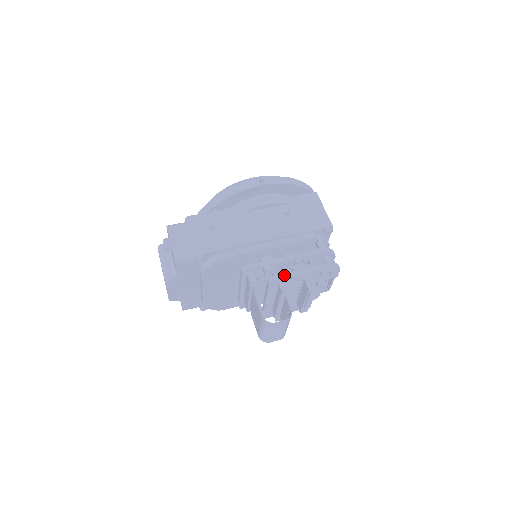
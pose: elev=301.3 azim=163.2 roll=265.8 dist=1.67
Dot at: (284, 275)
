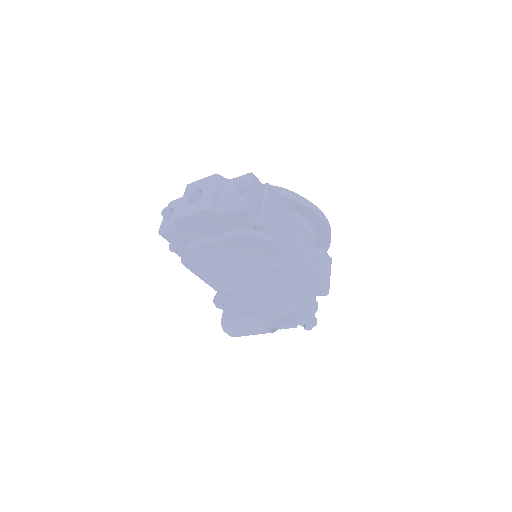
Dot at: (294, 298)
